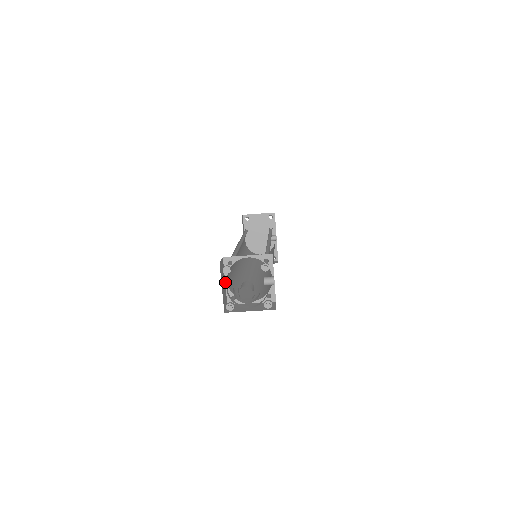
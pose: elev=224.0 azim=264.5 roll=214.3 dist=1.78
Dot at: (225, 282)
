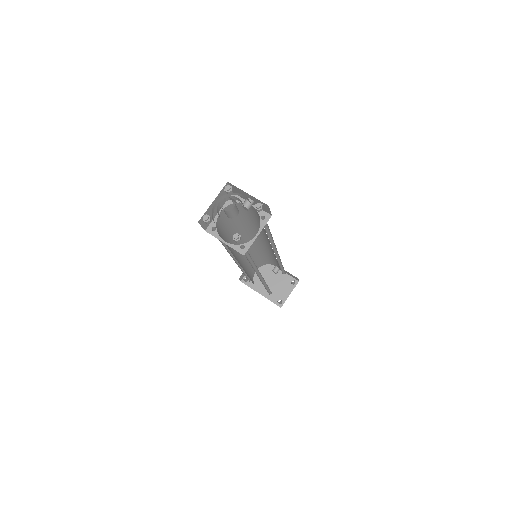
Dot at: occluded
